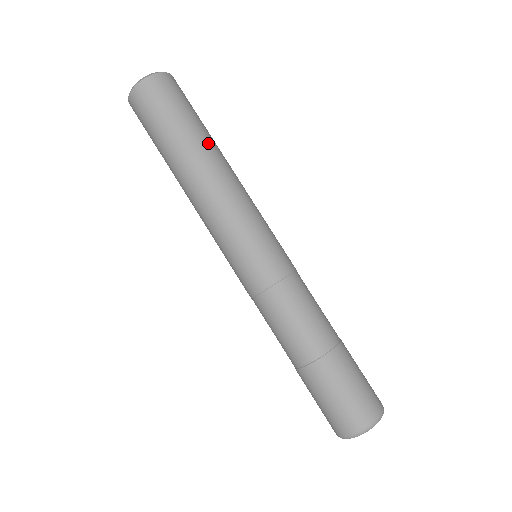
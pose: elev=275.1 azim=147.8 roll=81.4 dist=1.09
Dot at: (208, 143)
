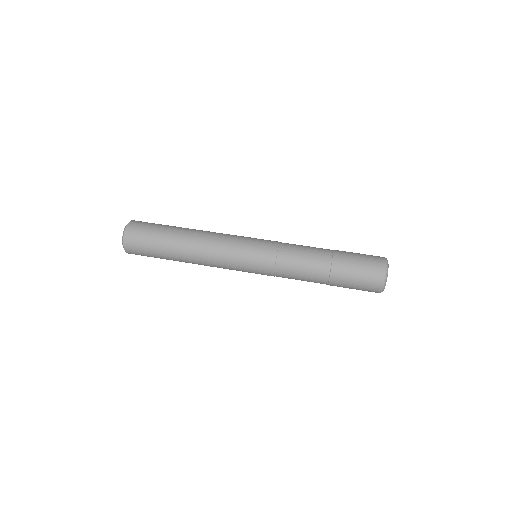
Dot at: (183, 229)
